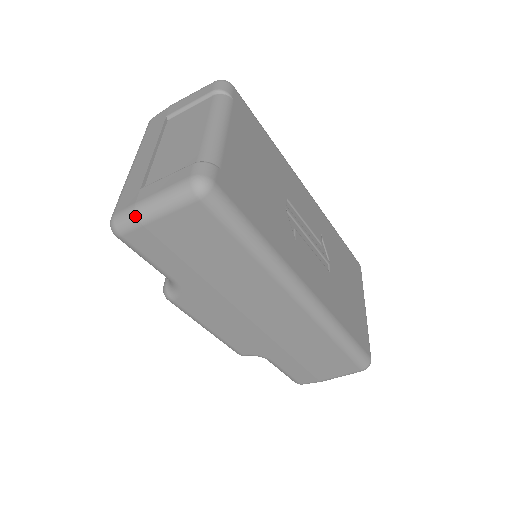
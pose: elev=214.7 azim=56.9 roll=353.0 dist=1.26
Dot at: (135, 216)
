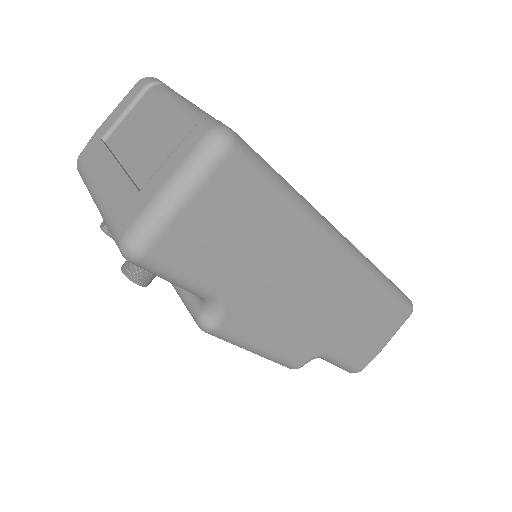
Dot at: (157, 216)
